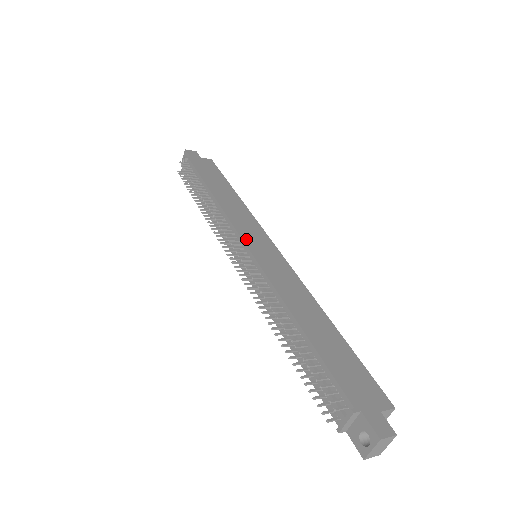
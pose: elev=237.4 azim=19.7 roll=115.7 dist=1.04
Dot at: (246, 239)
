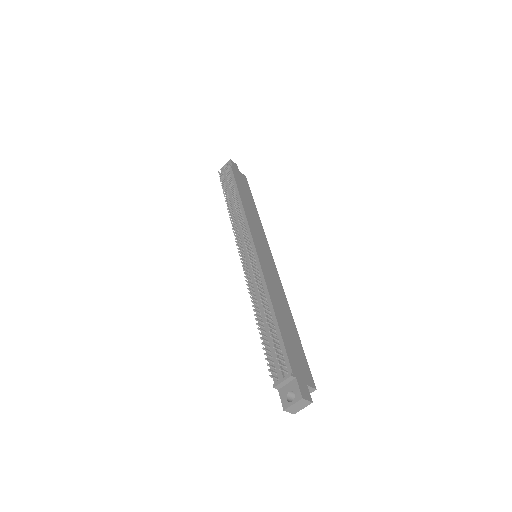
Dot at: (255, 240)
